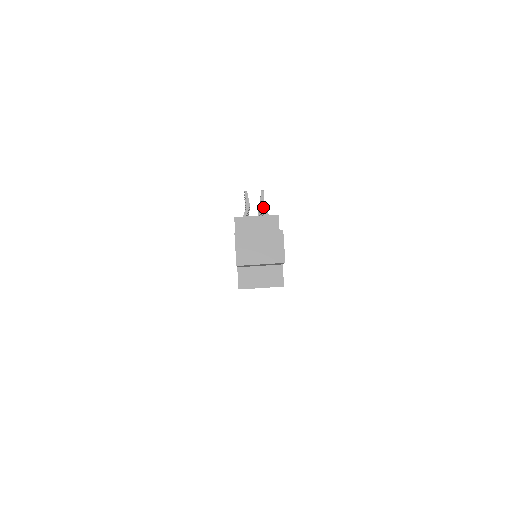
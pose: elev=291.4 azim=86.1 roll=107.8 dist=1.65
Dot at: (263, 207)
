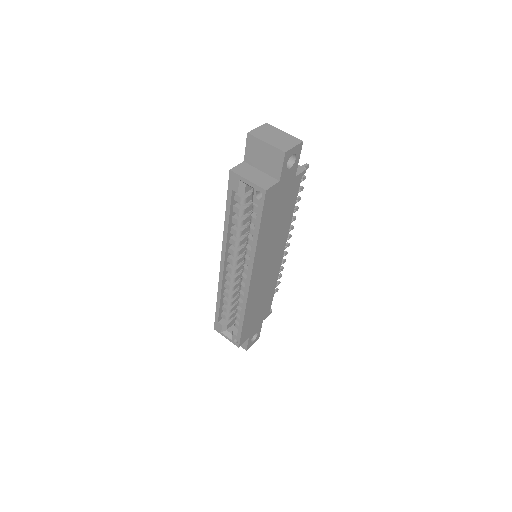
Dot at: occluded
